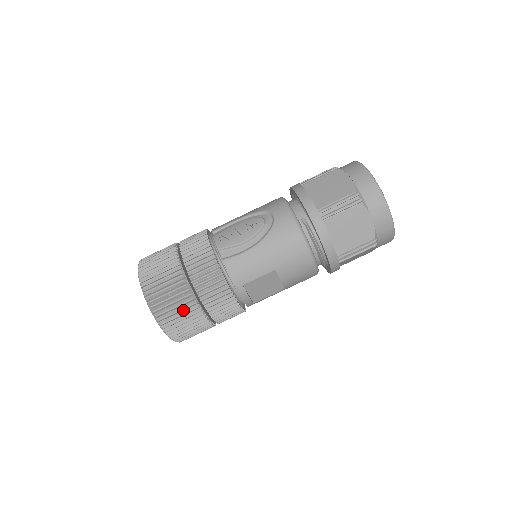
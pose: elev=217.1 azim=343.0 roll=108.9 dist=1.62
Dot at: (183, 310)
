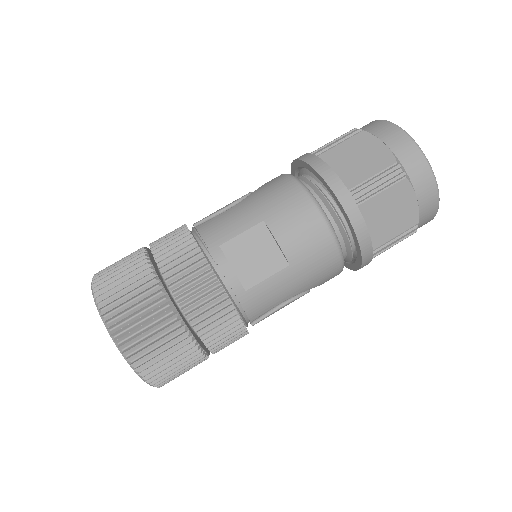
Dot at: (135, 288)
